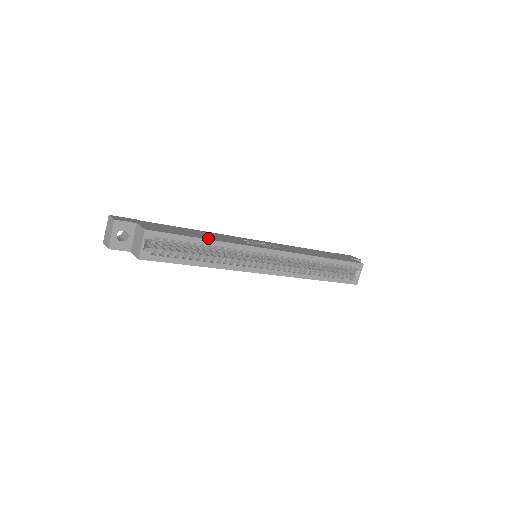
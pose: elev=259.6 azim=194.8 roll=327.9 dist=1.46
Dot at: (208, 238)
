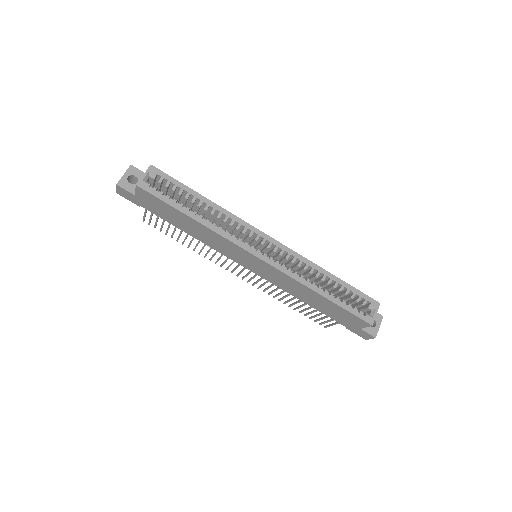
Dot at: (206, 200)
